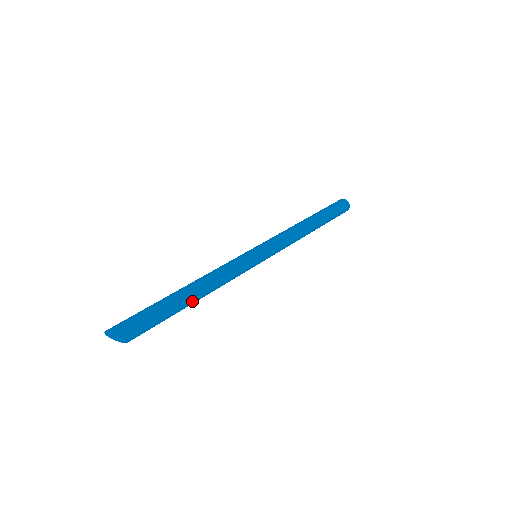
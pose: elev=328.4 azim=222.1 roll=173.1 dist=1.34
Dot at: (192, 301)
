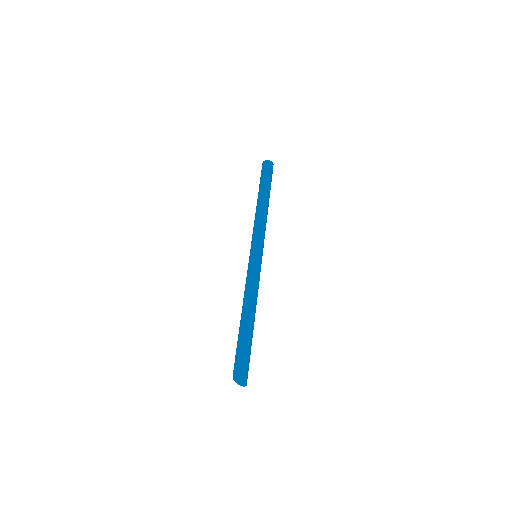
Dot at: occluded
